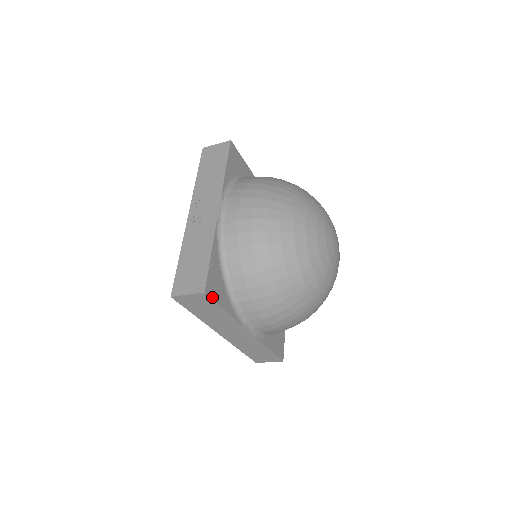
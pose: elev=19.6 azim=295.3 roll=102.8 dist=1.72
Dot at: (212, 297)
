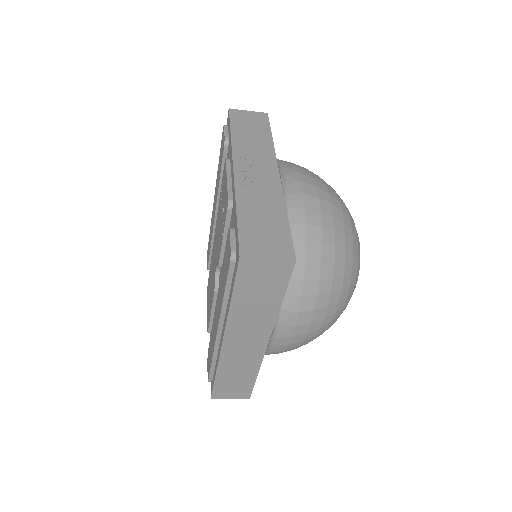
Dot at: (291, 272)
